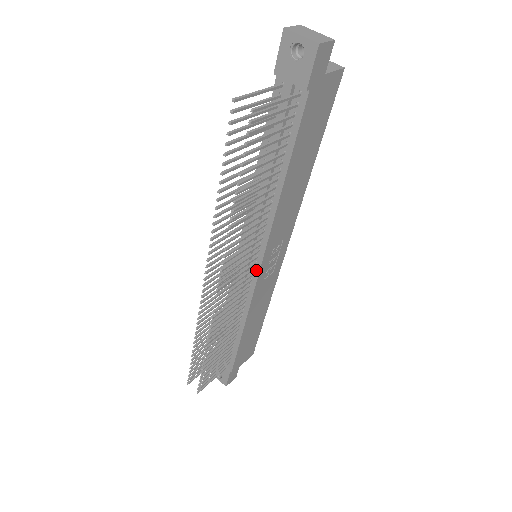
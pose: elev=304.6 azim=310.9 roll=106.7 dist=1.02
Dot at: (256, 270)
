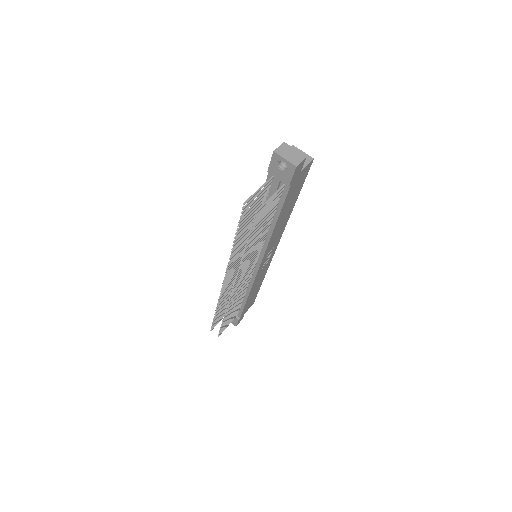
Dot at: (257, 267)
